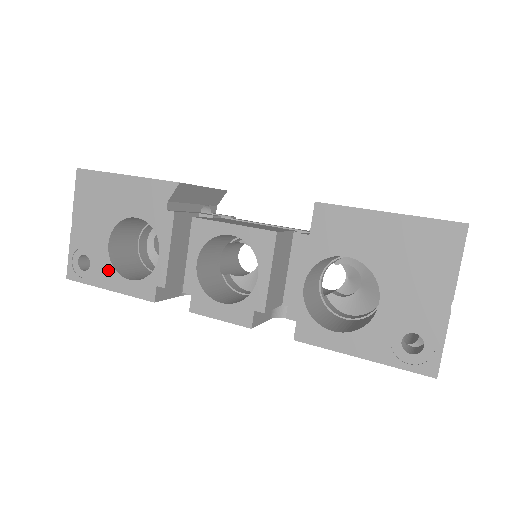
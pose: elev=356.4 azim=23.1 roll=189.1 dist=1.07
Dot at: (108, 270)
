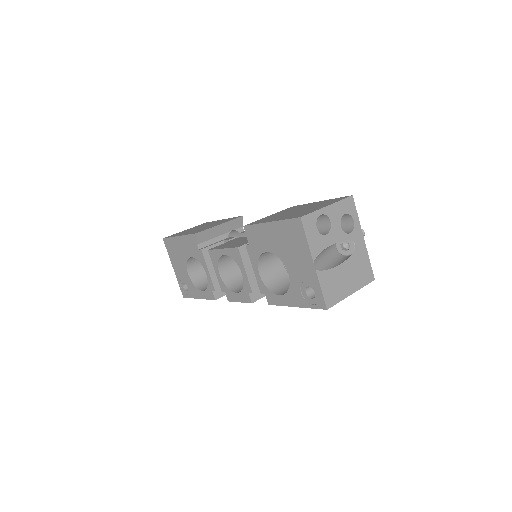
Dot at: (194, 288)
